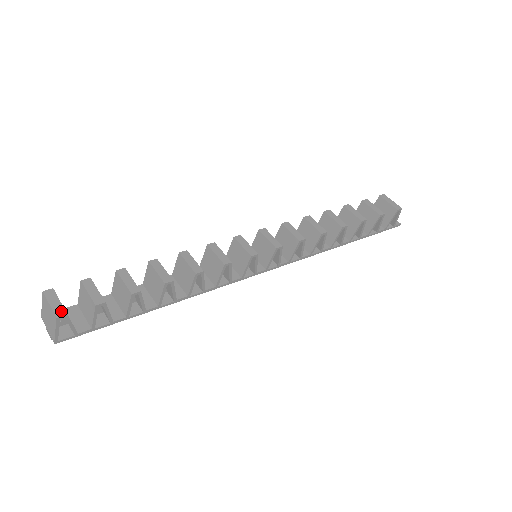
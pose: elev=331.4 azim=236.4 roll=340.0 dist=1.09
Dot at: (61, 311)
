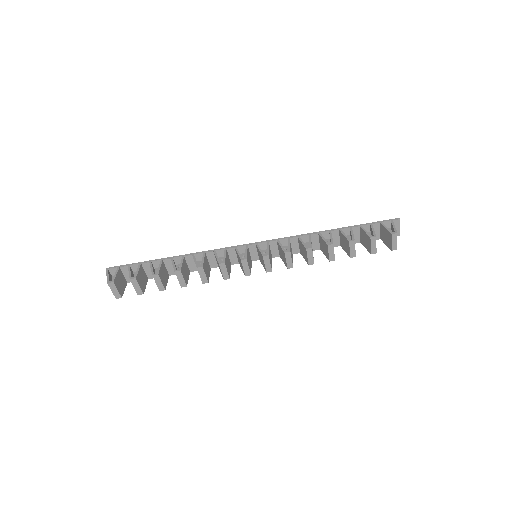
Dot at: (118, 296)
